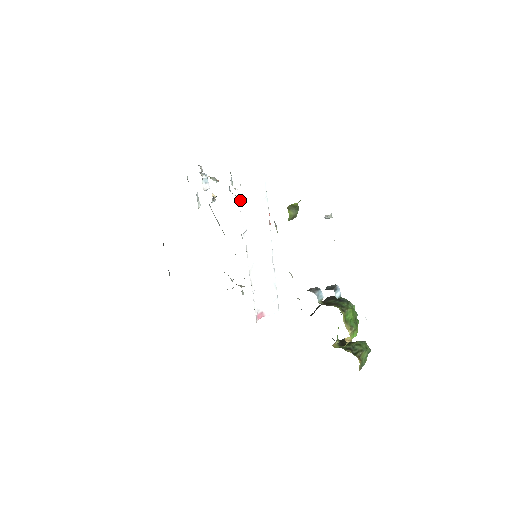
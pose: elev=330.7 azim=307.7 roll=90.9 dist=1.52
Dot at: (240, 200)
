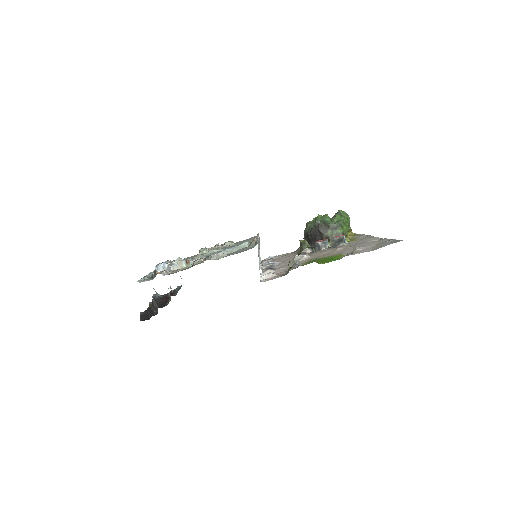
Dot at: (260, 278)
